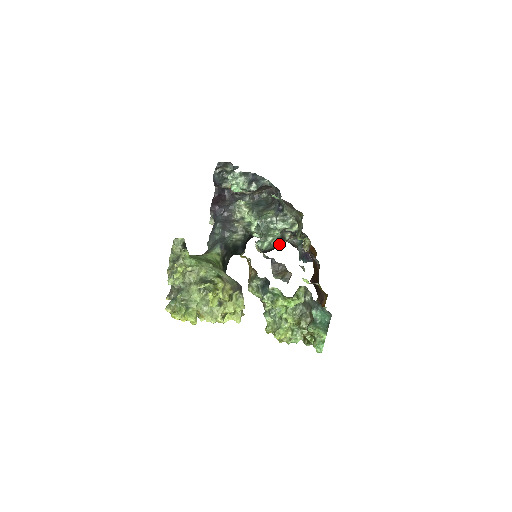
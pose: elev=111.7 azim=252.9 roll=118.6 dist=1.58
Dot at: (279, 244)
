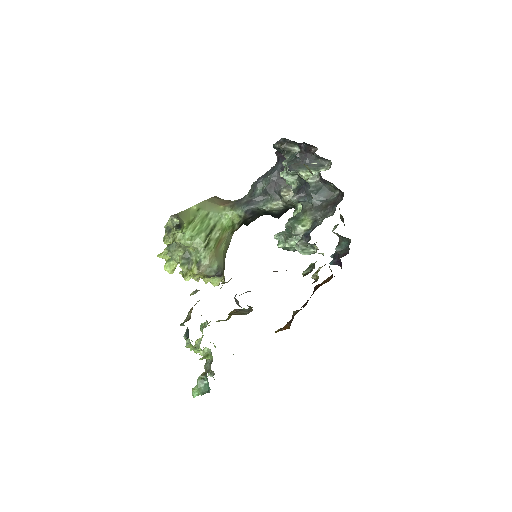
Dot at: occluded
